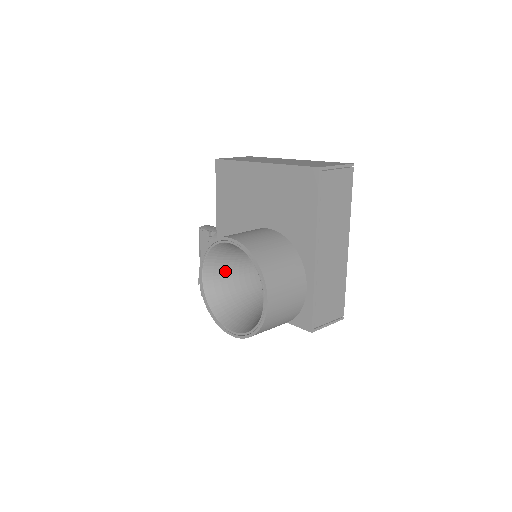
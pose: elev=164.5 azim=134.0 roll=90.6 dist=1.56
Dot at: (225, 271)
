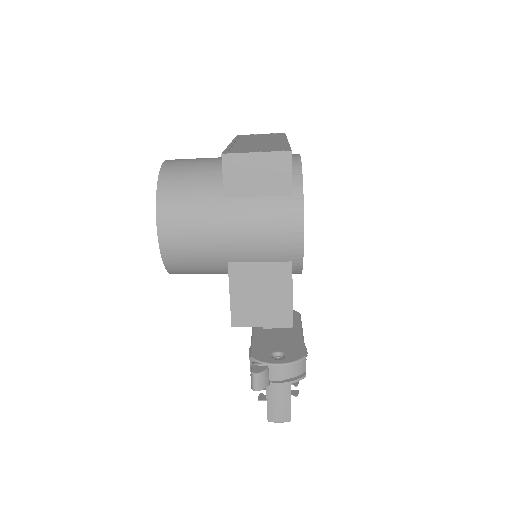
Dot at: occluded
